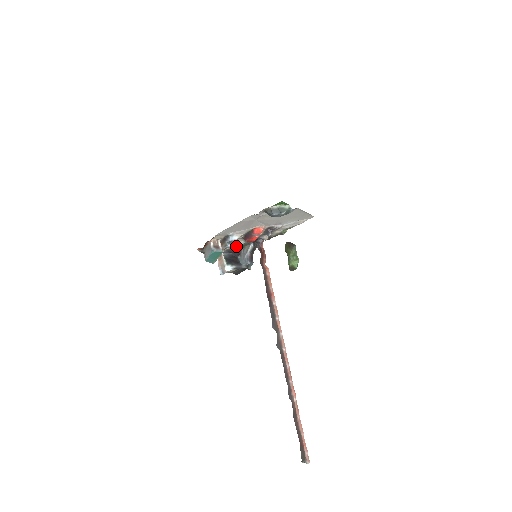
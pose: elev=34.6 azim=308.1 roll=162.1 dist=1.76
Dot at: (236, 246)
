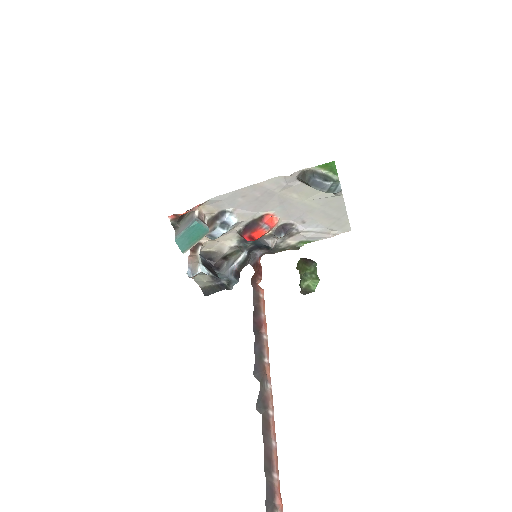
Dot at: (221, 249)
